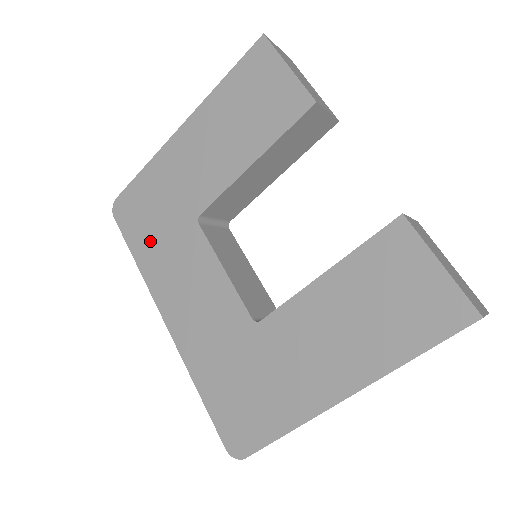
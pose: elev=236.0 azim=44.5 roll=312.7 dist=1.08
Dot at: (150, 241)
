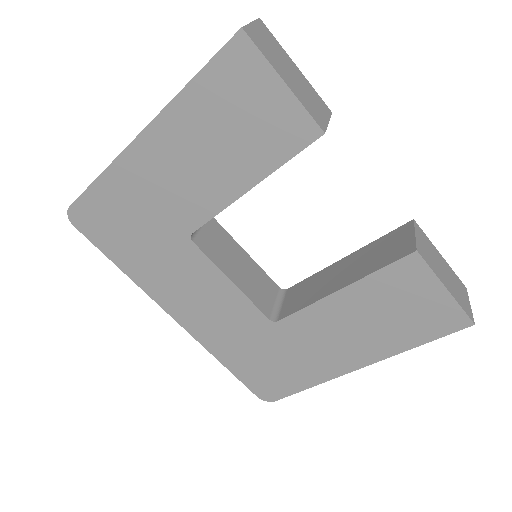
Dot at: (134, 253)
